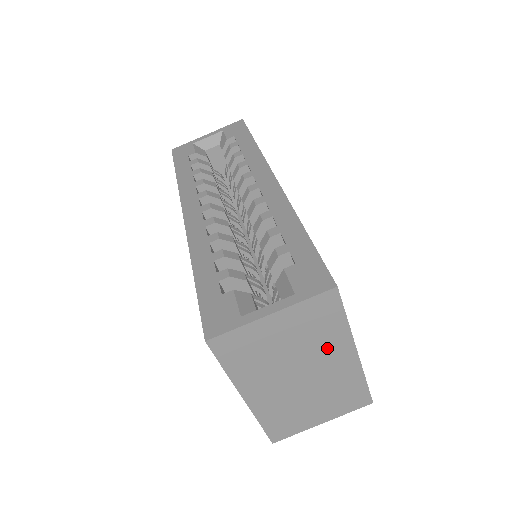
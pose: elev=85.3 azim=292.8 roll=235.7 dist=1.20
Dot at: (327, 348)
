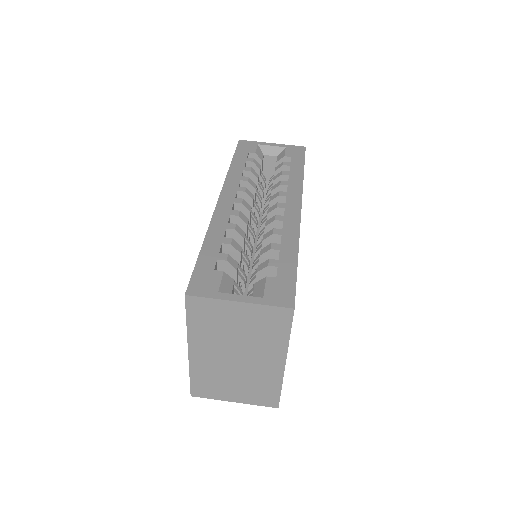
Dot at: (266, 348)
